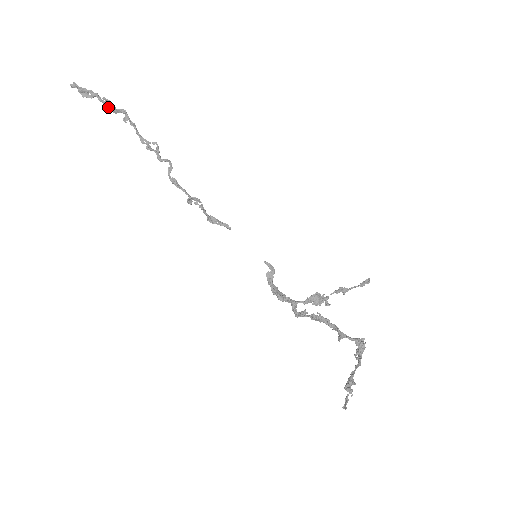
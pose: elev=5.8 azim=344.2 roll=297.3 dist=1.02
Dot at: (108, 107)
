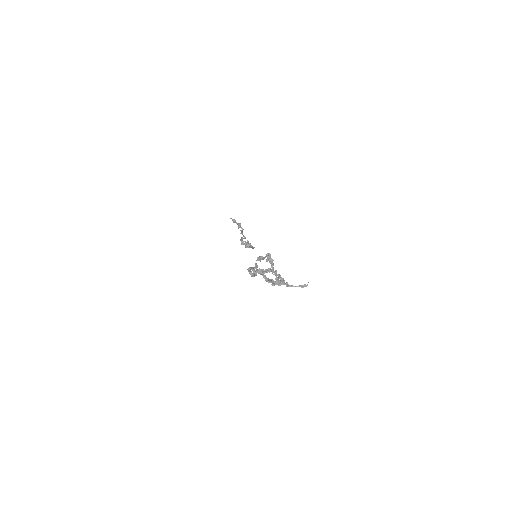
Dot at: (238, 226)
